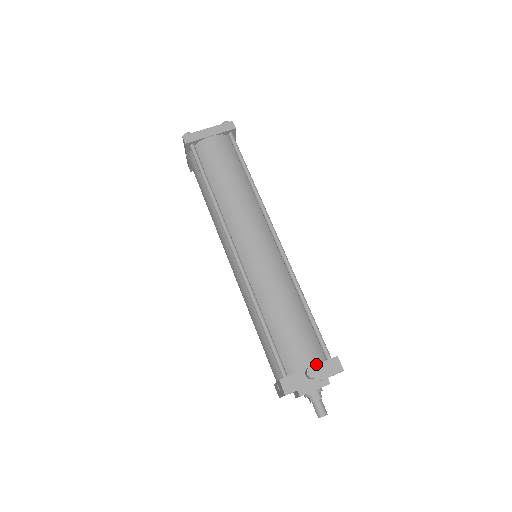
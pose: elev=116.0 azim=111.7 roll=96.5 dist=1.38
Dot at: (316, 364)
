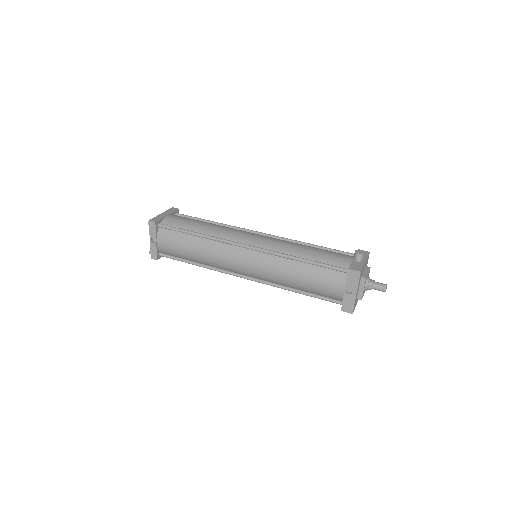
Dot at: occluded
